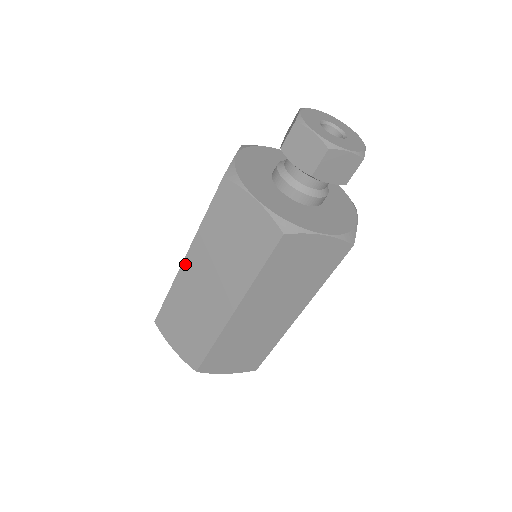
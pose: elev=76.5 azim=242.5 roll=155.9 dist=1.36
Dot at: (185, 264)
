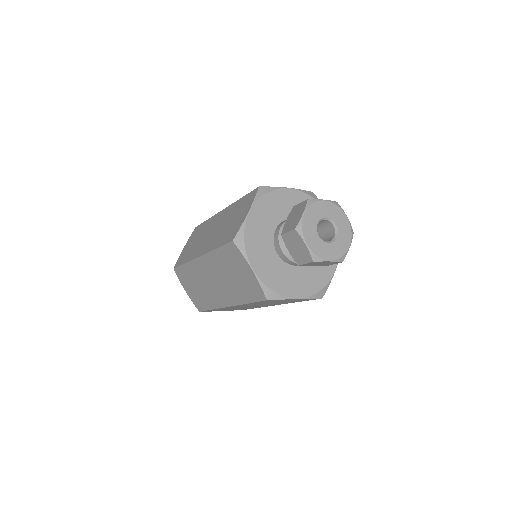
Dot at: (199, 260)
